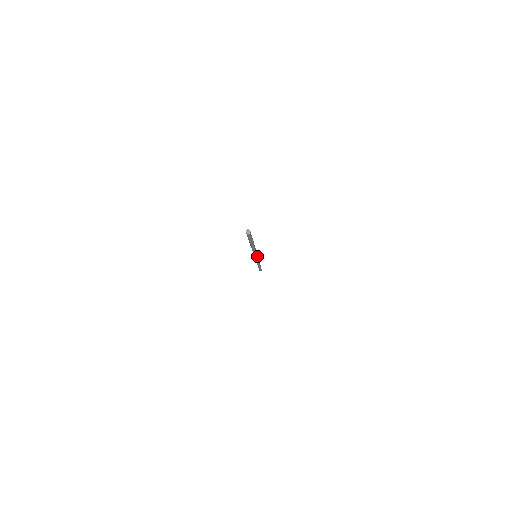
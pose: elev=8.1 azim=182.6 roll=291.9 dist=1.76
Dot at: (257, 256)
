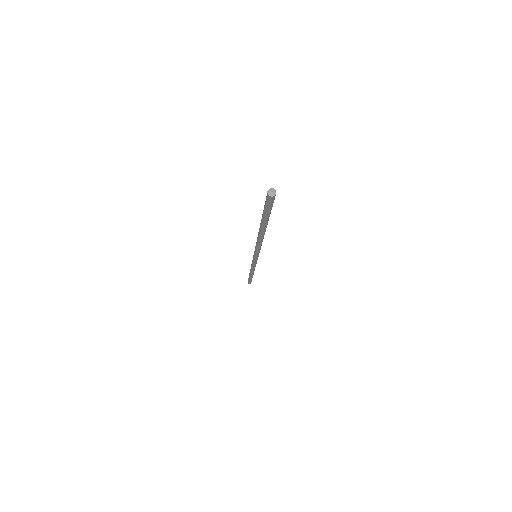
Dot at: (258, 256)
